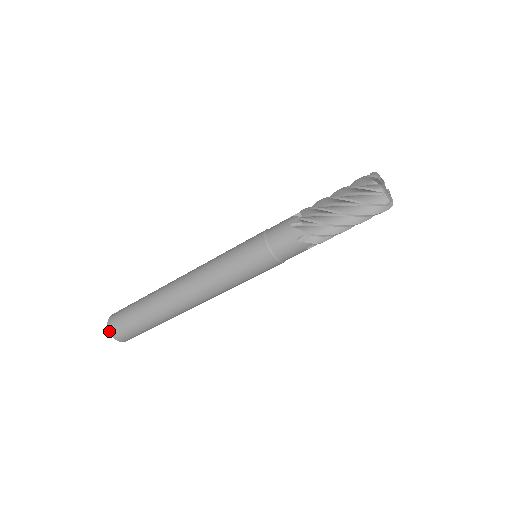
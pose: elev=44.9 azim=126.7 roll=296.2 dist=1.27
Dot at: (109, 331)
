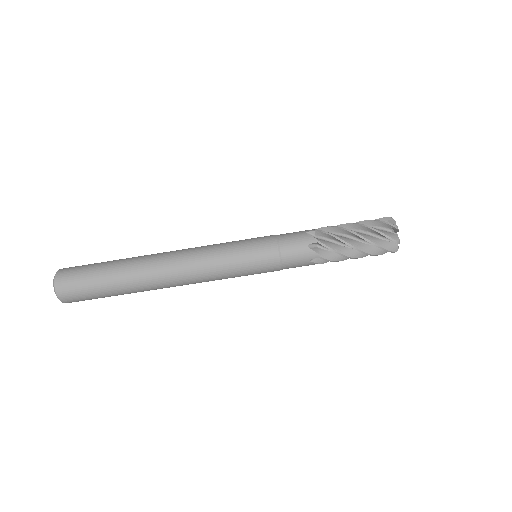
Dot at: (57, 294)
